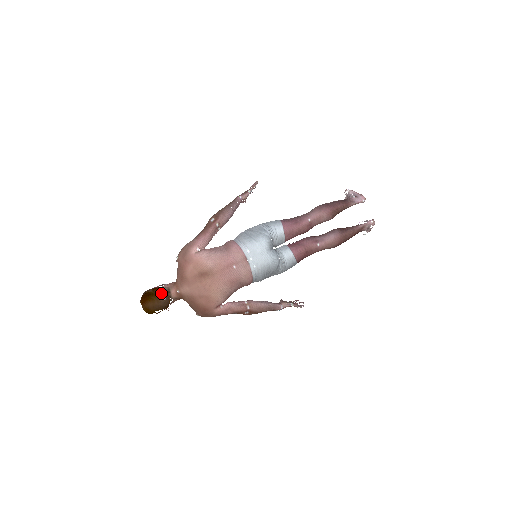
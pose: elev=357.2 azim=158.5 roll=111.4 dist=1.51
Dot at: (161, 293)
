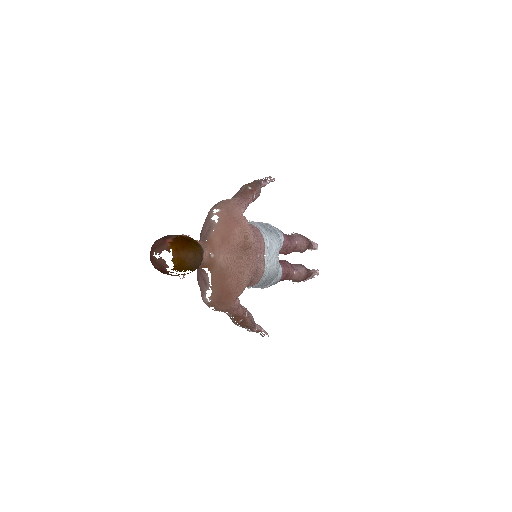
Dot at: occluded
